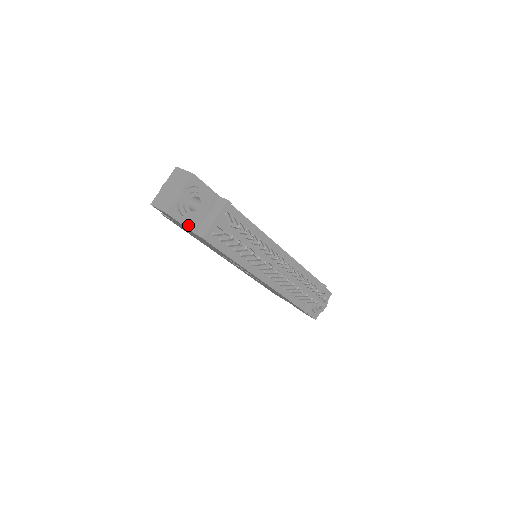
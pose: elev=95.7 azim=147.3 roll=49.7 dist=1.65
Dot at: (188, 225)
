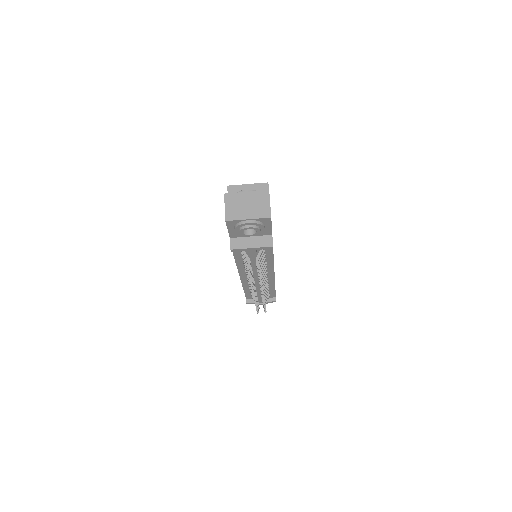
Dot at: (232, 232)
